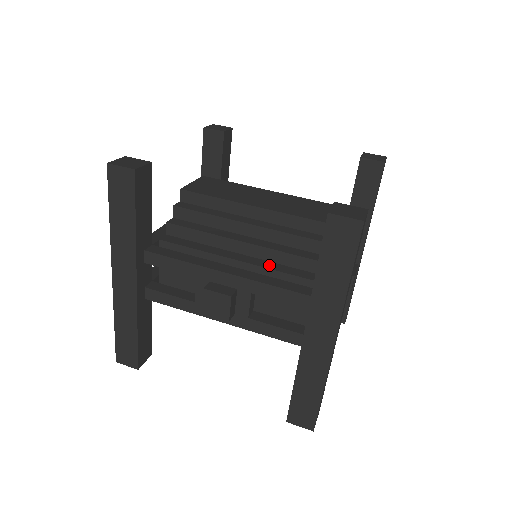
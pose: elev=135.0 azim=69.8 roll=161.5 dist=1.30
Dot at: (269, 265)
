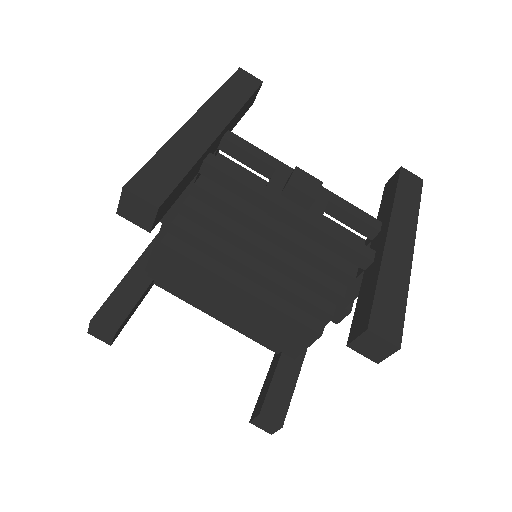
Dot at: occluded
